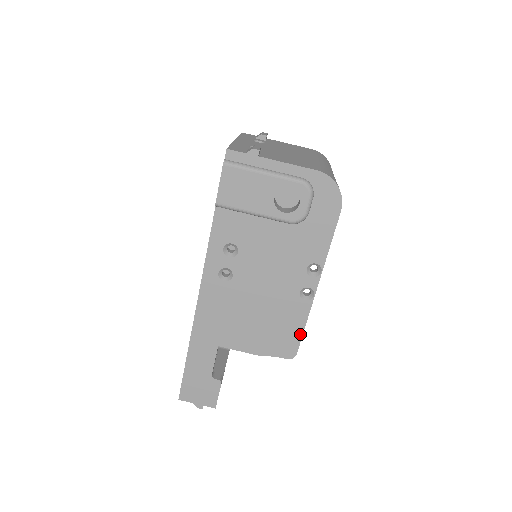
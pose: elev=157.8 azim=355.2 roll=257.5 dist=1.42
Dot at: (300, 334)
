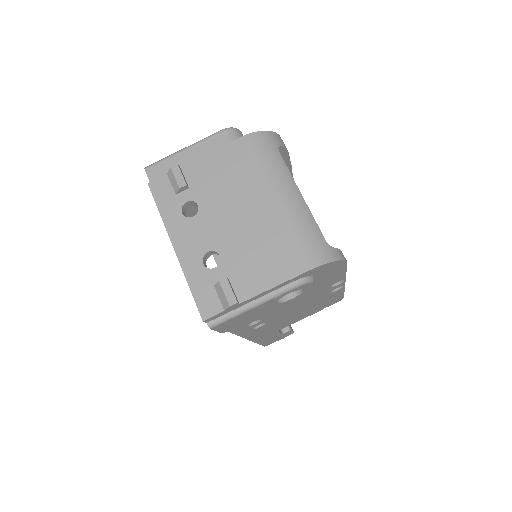
Dot at: (342, 295)
